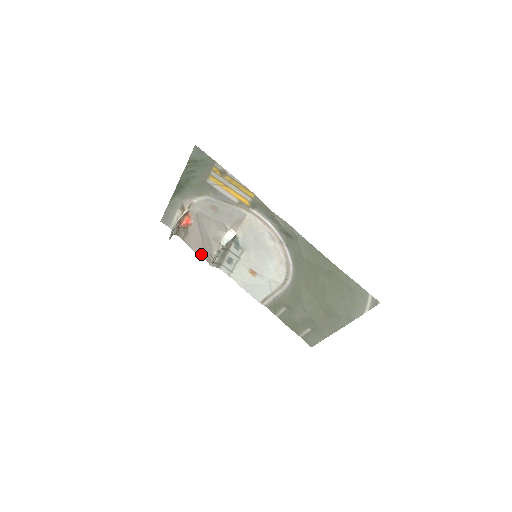
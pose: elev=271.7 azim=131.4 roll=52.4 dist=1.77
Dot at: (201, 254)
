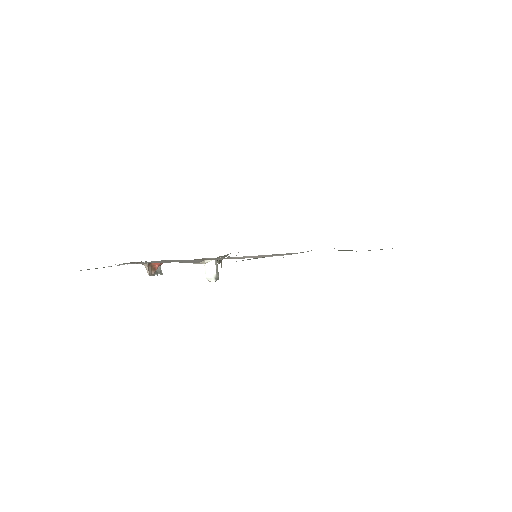
Dot at: occluded
